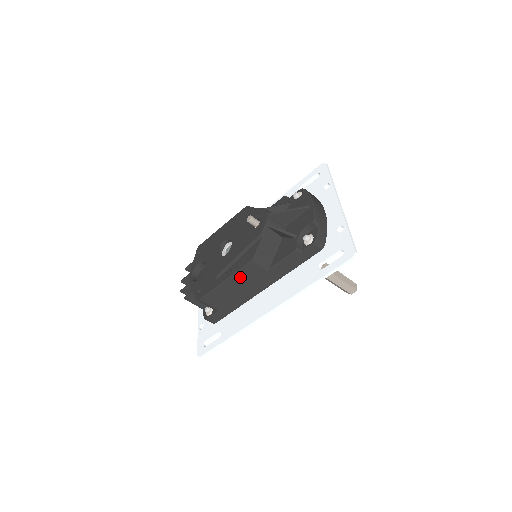
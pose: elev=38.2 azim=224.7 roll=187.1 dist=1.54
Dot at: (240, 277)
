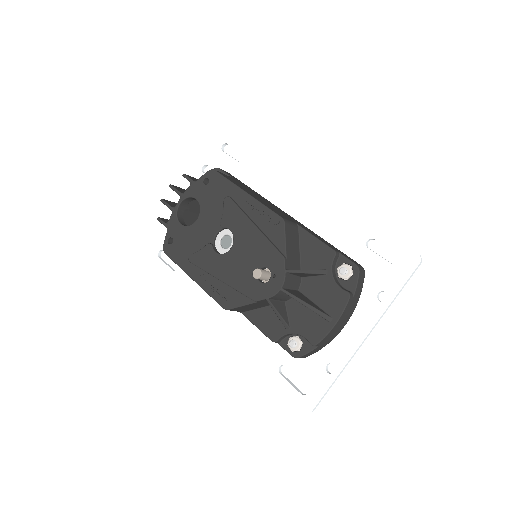
Dot at: occluded
